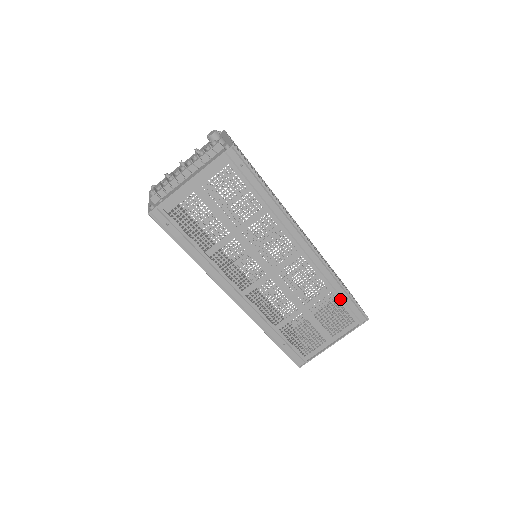
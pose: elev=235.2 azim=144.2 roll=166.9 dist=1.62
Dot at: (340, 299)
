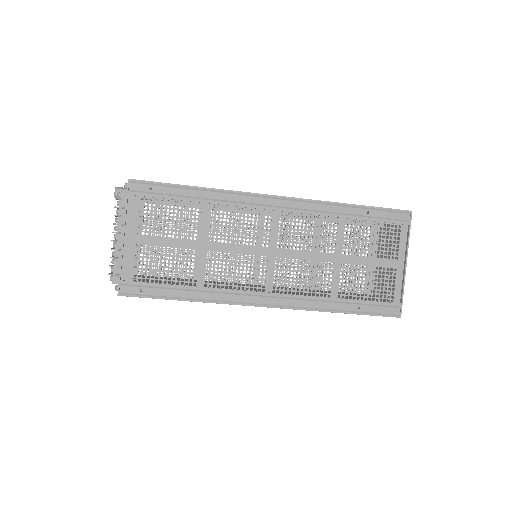
Dot at: (361, 218)
